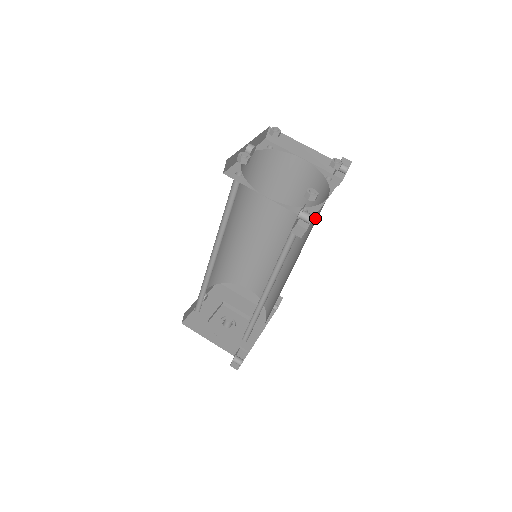
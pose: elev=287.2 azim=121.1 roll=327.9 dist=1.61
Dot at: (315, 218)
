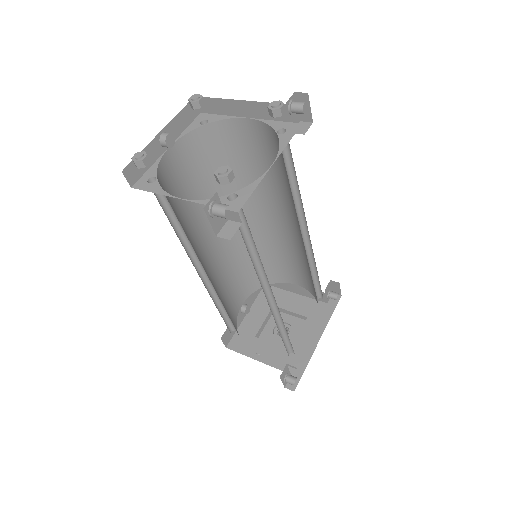
Dot at: occluded
